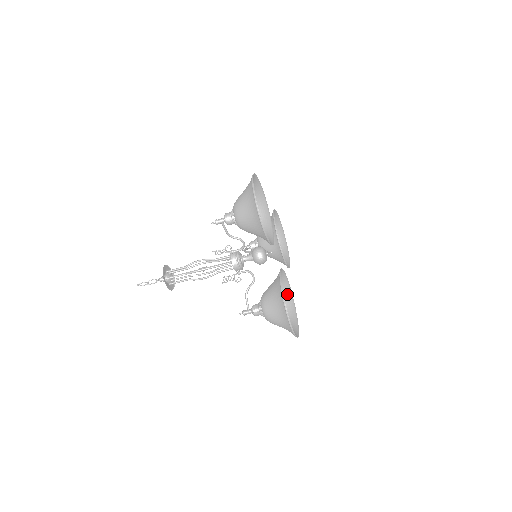
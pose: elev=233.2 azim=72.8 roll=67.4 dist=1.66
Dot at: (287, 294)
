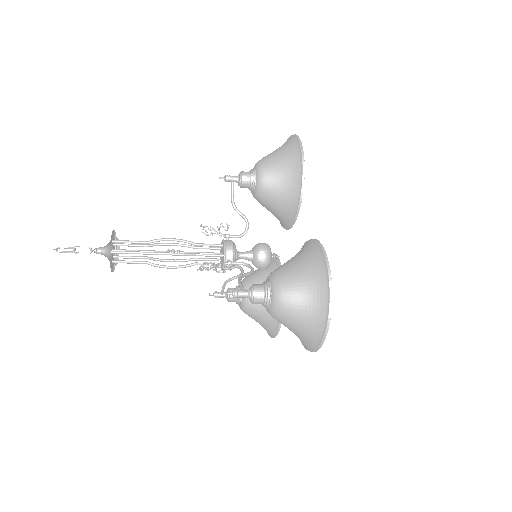
Dot at: occluded
